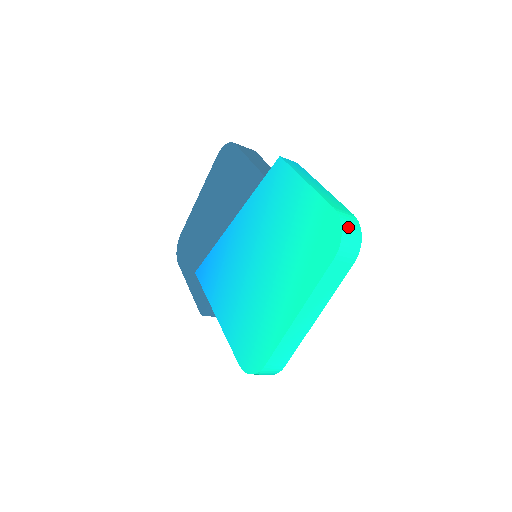
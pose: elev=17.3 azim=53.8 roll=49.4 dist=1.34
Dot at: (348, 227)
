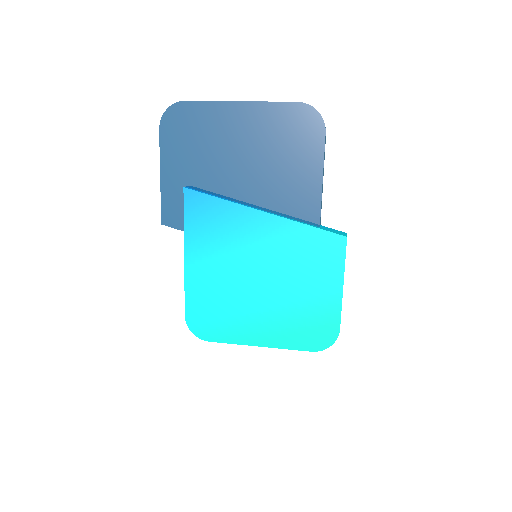
Dot at: occluded
